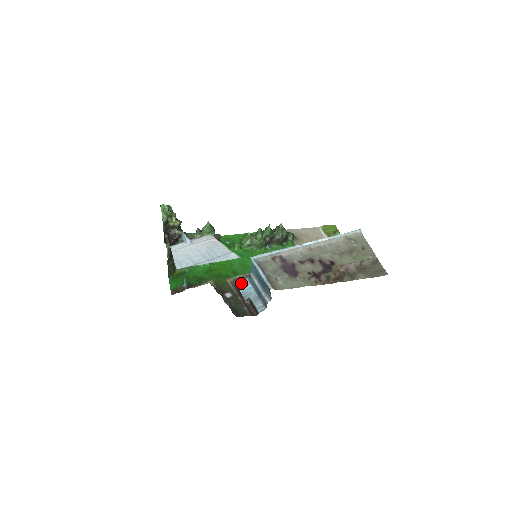
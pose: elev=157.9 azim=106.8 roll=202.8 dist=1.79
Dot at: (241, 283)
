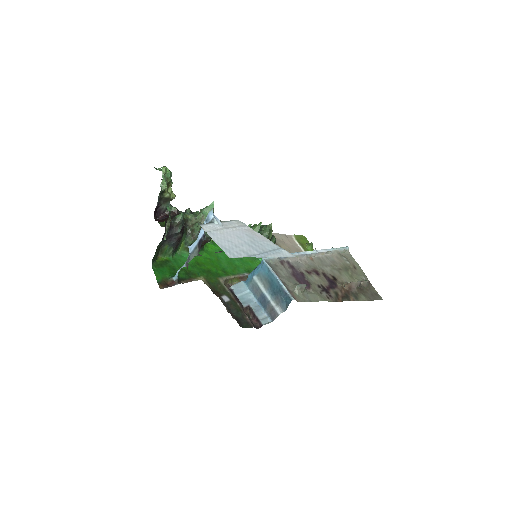
Dot at: (237, 286)
